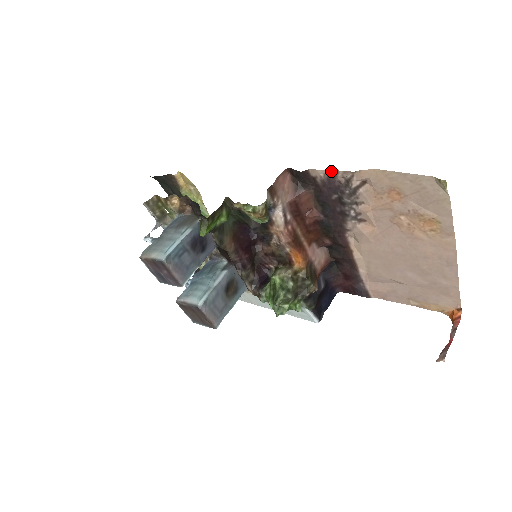
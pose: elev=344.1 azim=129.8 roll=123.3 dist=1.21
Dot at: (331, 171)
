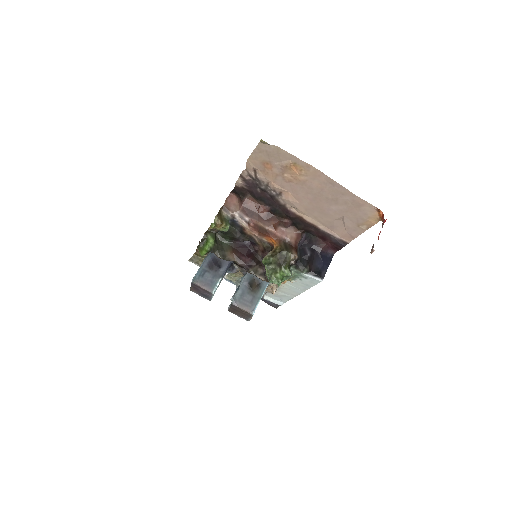
Dot at: (240, 177)
